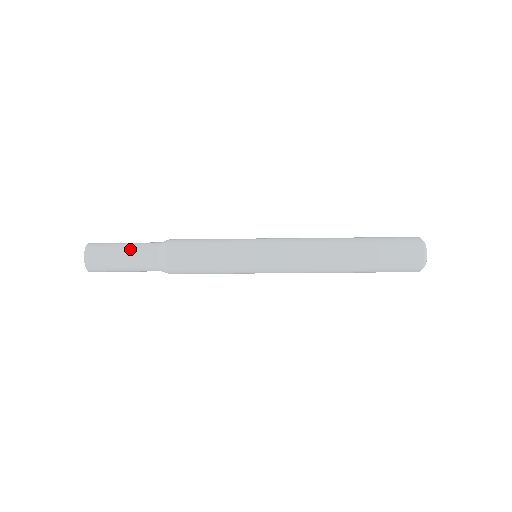
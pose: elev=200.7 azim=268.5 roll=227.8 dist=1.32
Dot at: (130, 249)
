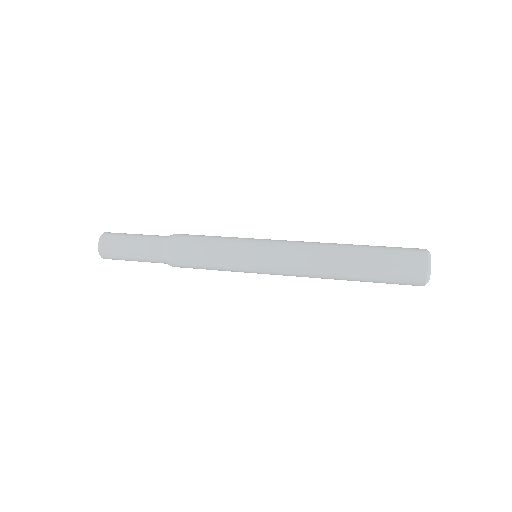
Dot at: (137, 246)
